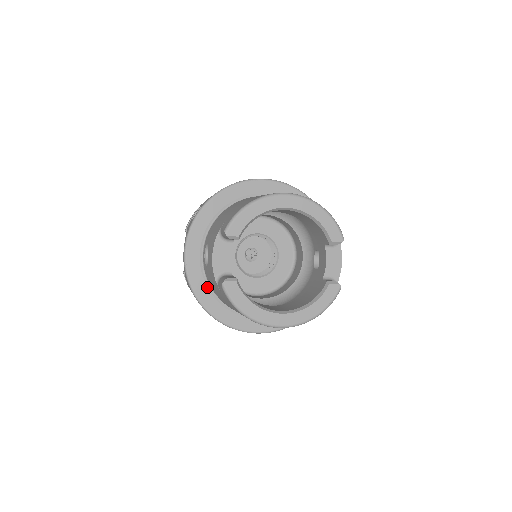
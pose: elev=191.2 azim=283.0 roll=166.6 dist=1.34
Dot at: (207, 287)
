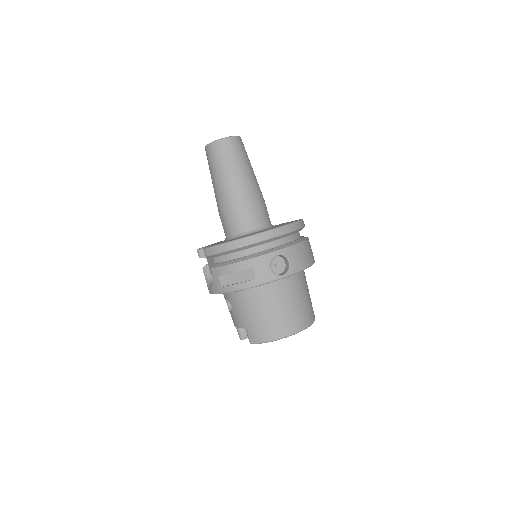
Dot at: occluded
